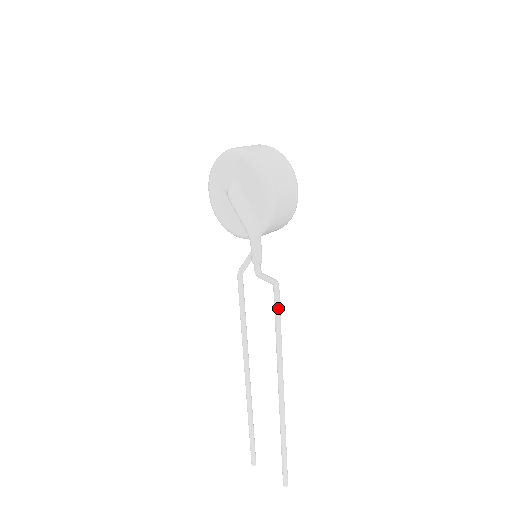
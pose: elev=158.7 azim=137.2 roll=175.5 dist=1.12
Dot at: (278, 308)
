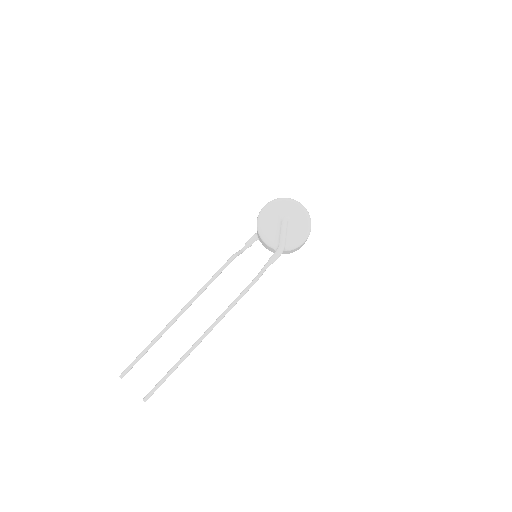
Dot at: occluded
